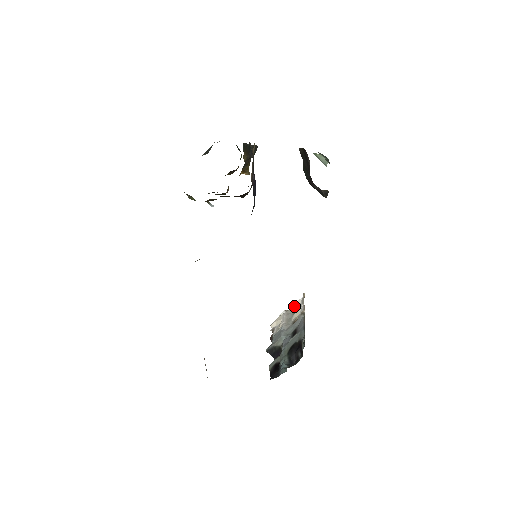
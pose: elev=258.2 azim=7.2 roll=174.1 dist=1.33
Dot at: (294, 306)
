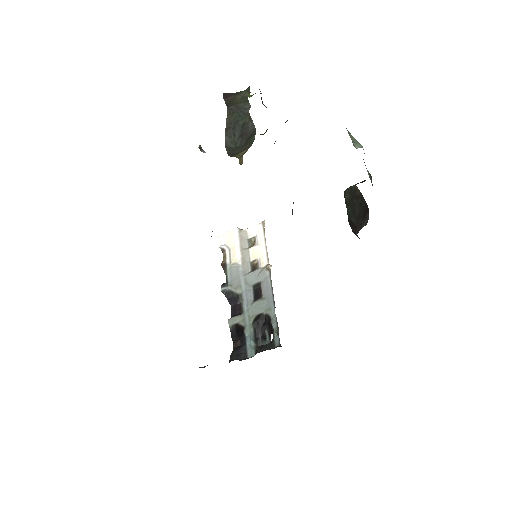
Dot at: (250, 230)
